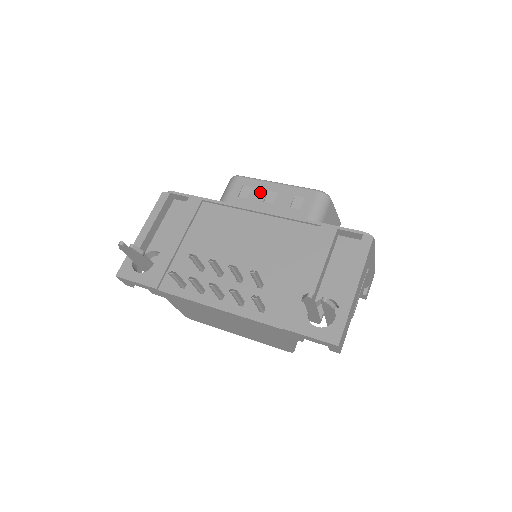
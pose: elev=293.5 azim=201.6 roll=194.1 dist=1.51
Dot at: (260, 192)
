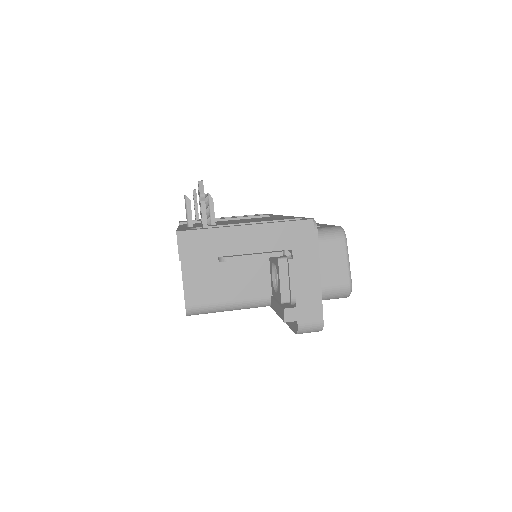
Dot at: occluded
